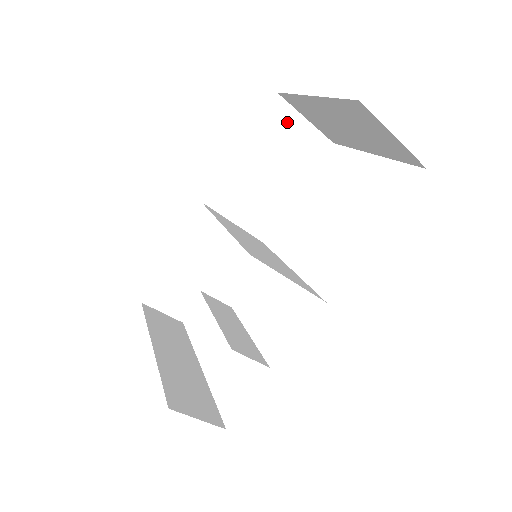
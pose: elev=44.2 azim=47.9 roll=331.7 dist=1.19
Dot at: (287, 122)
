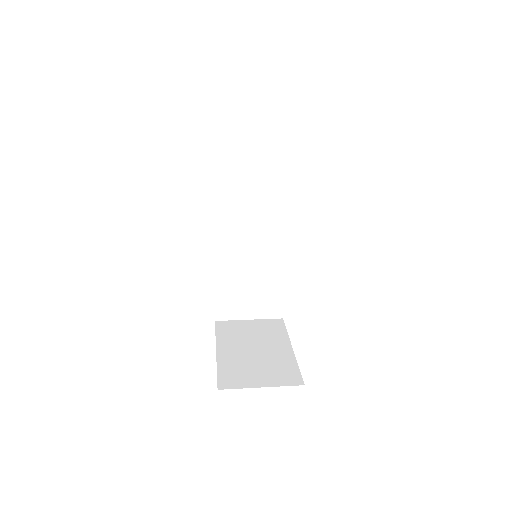
Dot at: occluded
